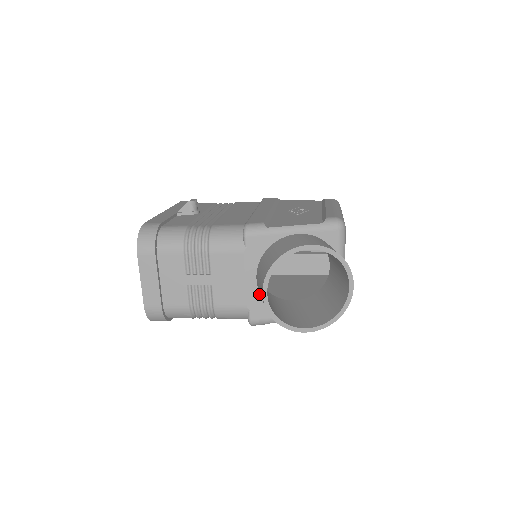
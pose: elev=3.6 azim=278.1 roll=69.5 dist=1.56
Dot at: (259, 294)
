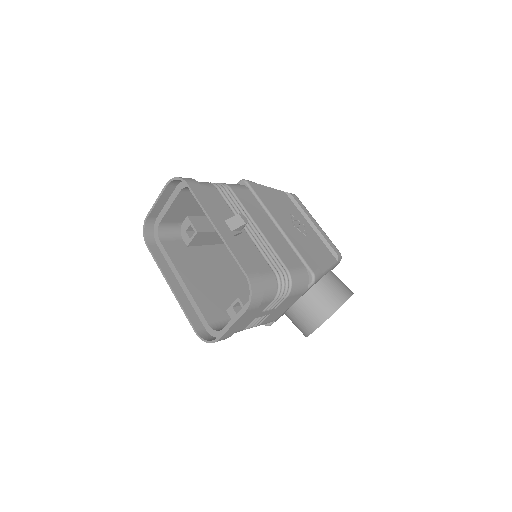
Dot at: (287, 310)
